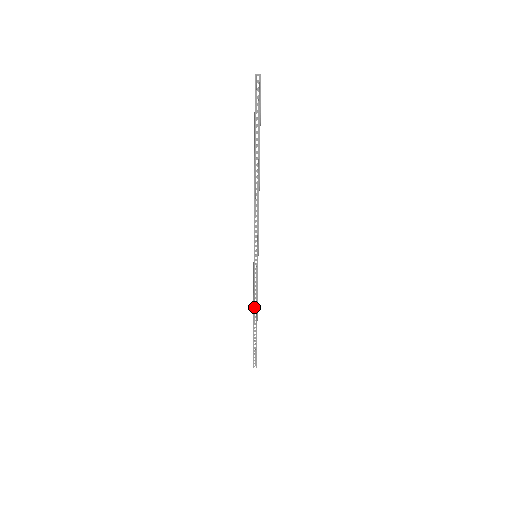
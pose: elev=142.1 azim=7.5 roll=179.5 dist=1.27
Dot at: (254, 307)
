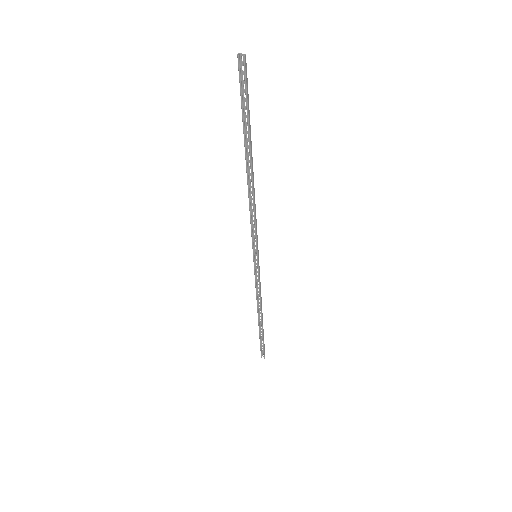
Dot at: (258, 304)
